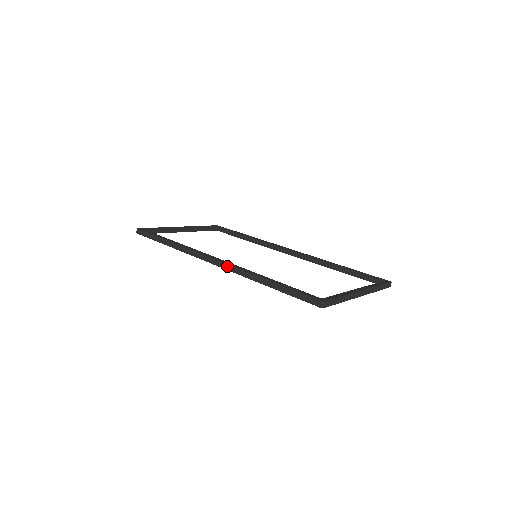
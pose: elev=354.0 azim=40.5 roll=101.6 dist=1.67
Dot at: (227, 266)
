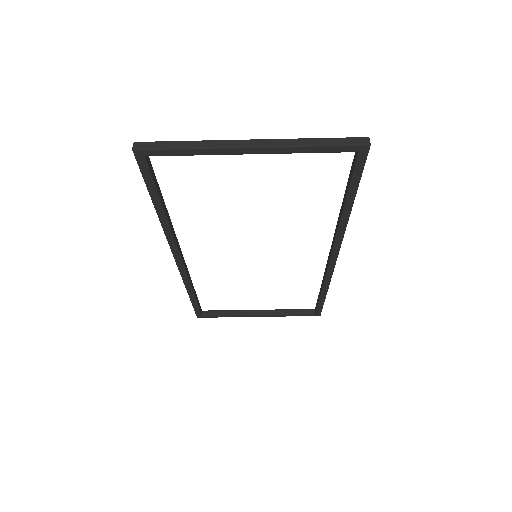
Dot at: occluded
